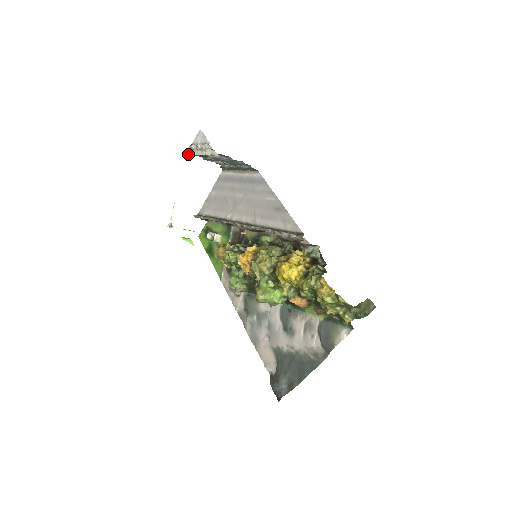
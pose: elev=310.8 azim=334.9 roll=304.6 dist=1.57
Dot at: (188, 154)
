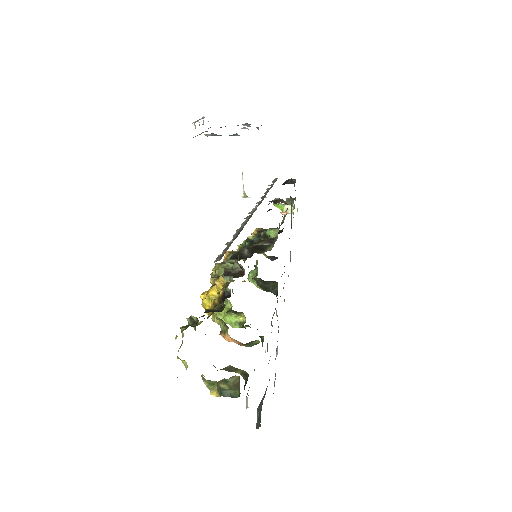
Dot at: occluded
